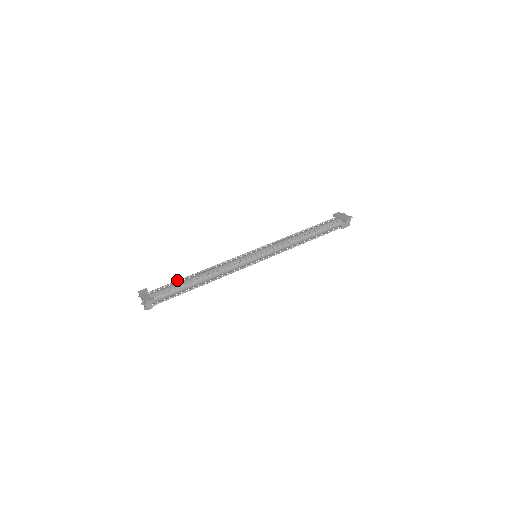
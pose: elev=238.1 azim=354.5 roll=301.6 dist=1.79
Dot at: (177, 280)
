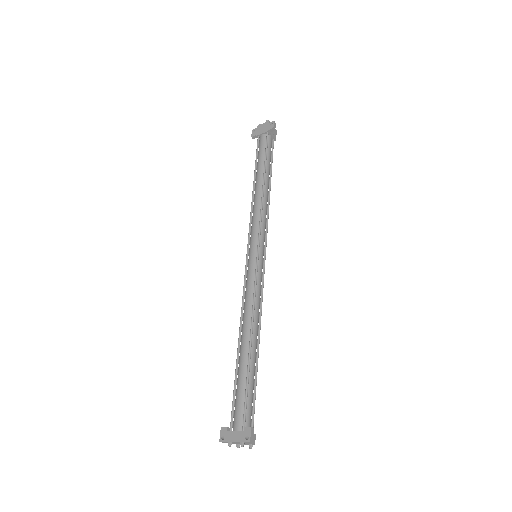
Dot at: occluded
